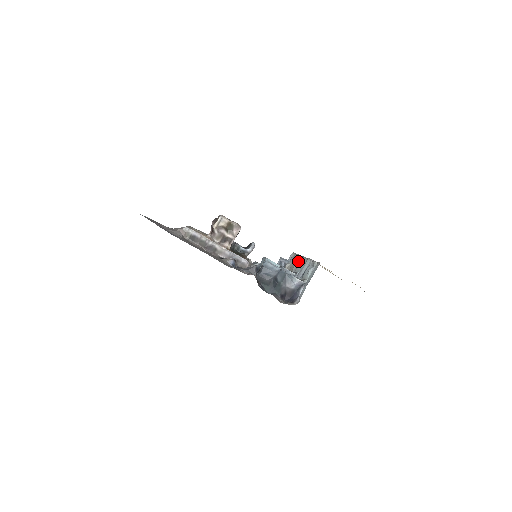
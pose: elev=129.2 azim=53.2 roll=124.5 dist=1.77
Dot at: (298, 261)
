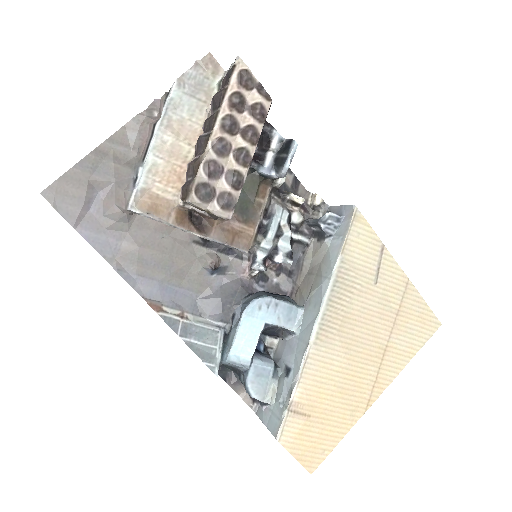
Dot at: (317, 297)
